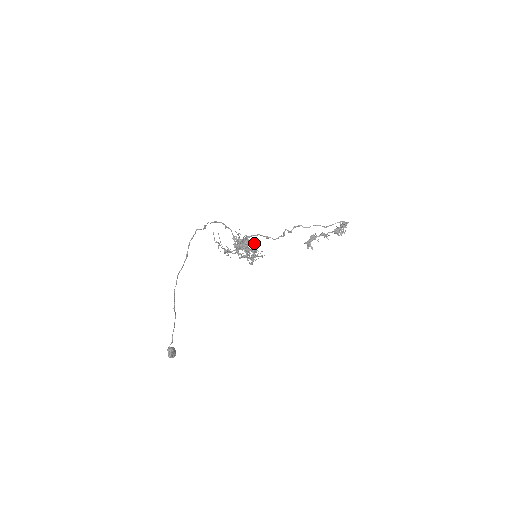
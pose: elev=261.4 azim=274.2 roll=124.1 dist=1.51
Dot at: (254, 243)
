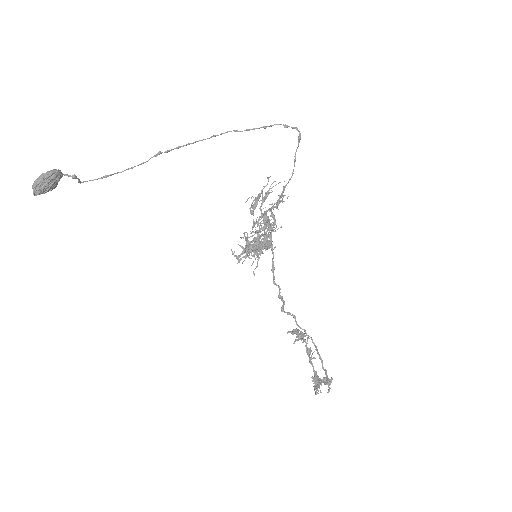
Dot at: occluded
